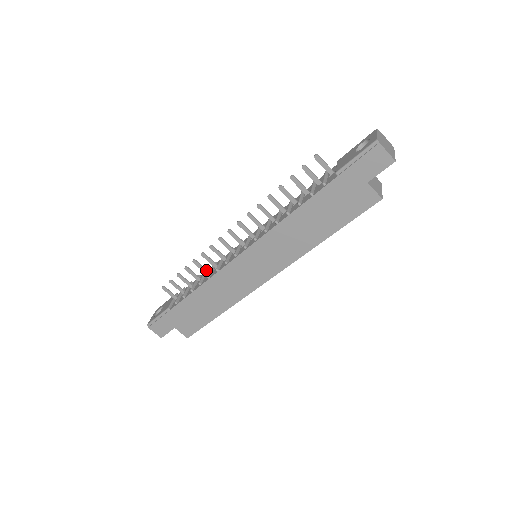
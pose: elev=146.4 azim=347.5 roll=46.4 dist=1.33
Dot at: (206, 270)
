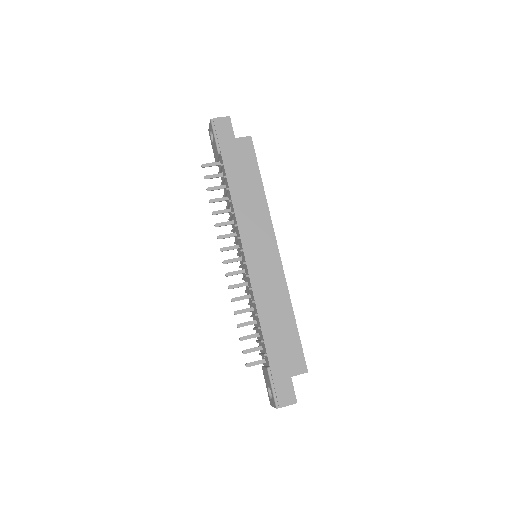
Dot at: (249, 308)
